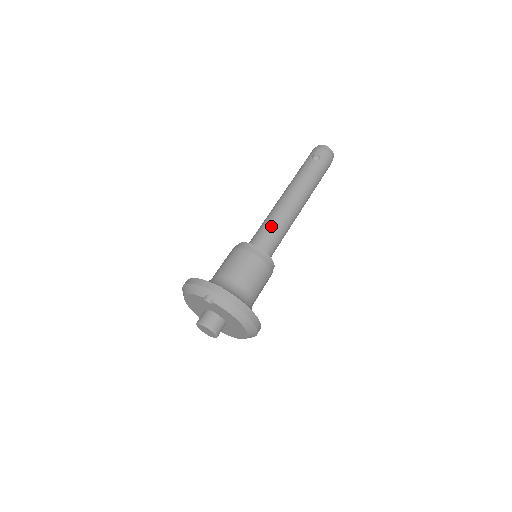
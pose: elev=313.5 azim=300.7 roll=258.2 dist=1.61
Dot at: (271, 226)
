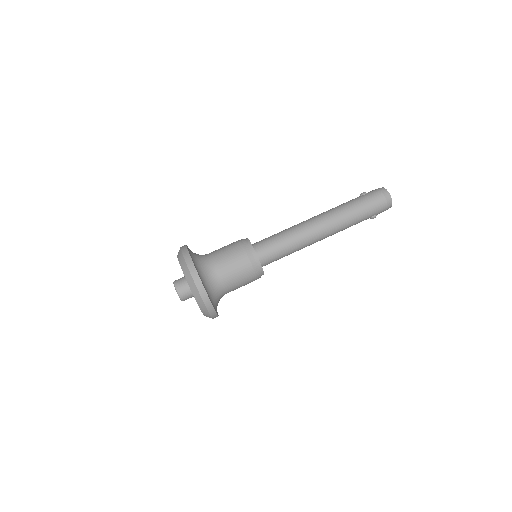
Dot at: (277, 233)
